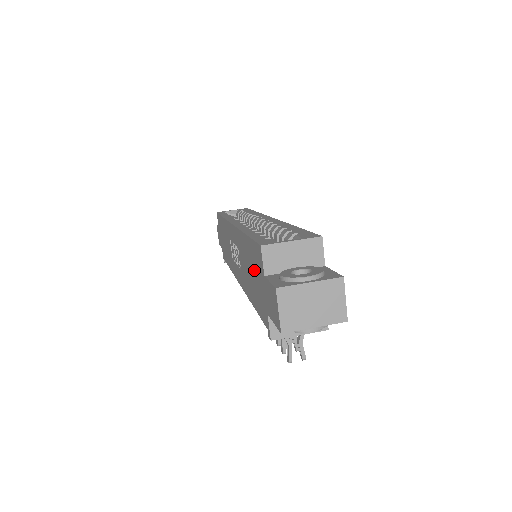
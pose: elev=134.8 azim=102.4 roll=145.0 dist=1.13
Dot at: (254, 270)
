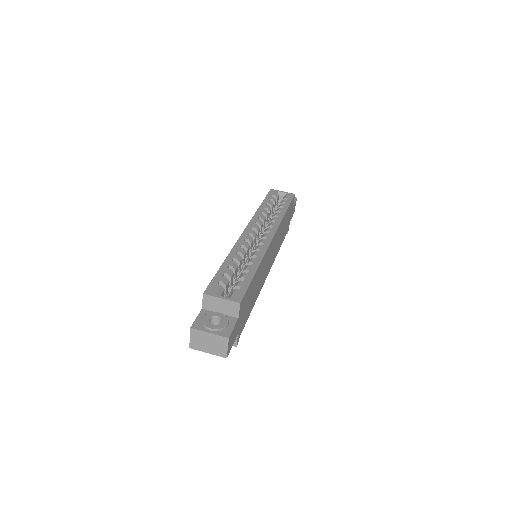
Dot at: occluded
